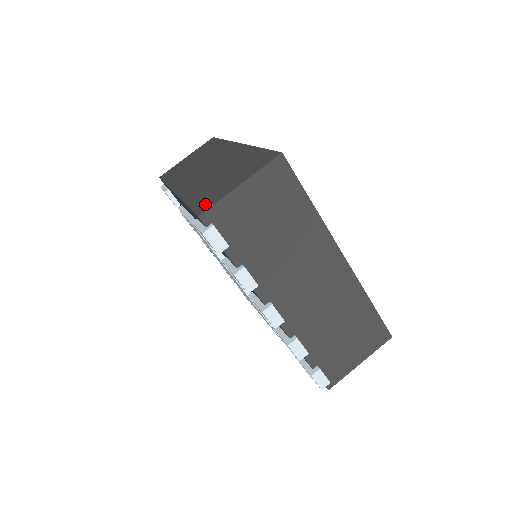
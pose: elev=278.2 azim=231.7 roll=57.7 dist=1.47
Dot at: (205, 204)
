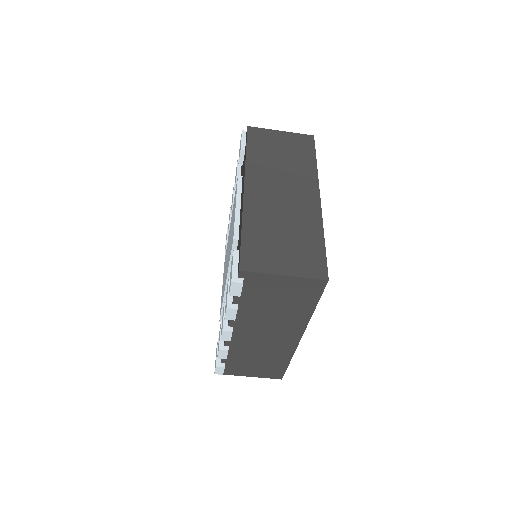
Dot at: (252, 260)
